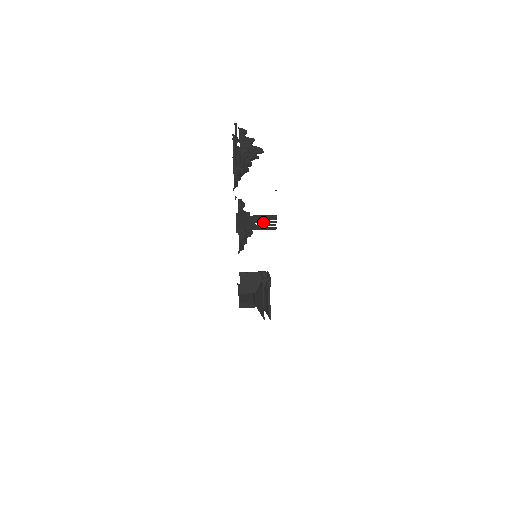
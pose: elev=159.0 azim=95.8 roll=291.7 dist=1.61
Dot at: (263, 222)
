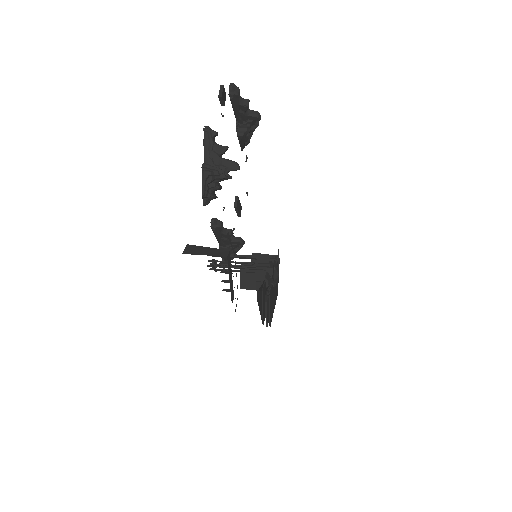
Dot at: (235, 268)
